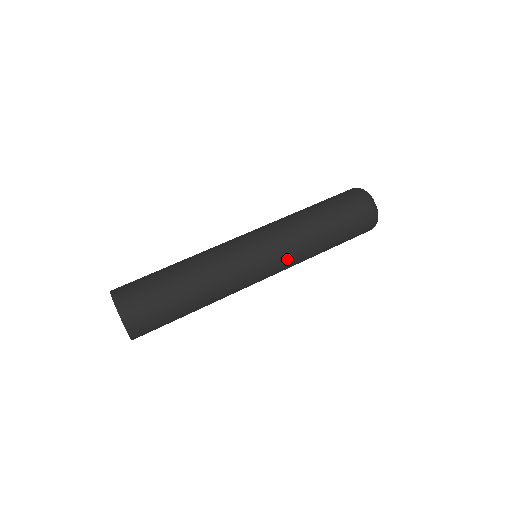
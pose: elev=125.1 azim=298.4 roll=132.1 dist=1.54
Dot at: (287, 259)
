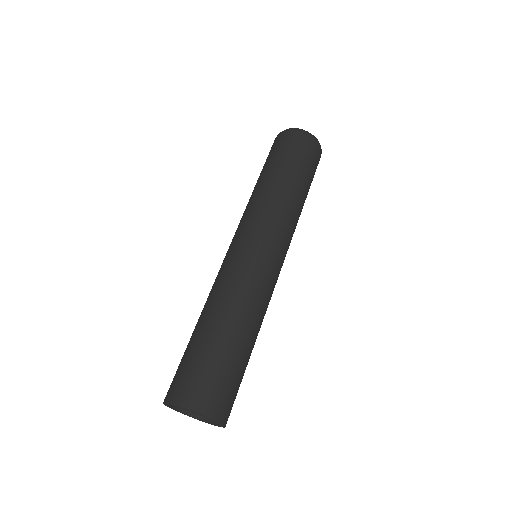
Dot at: occluded
